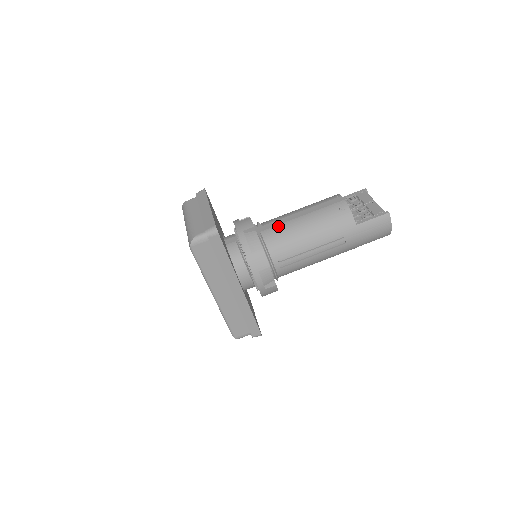
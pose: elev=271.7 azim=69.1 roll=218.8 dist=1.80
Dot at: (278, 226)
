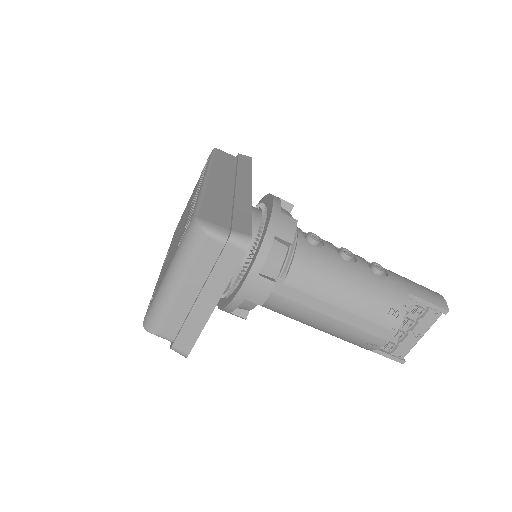
Dot at: (295, 305)
